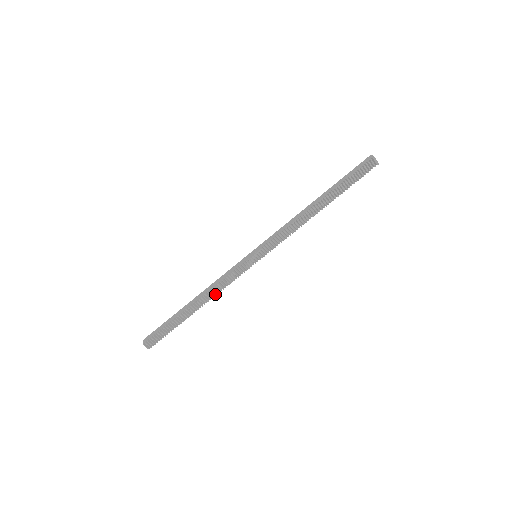
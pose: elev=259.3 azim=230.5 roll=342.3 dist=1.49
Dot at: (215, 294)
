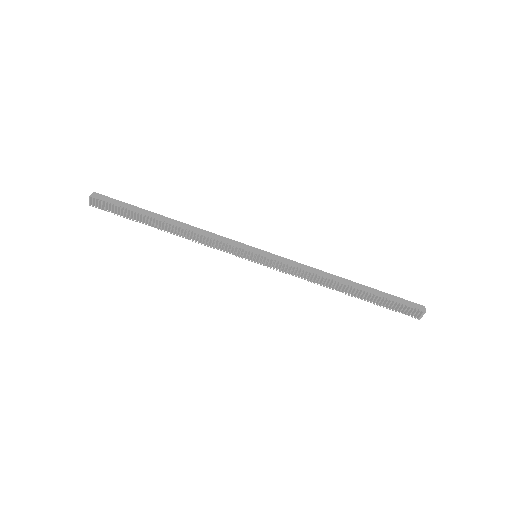
Dot at: (191, 238)
